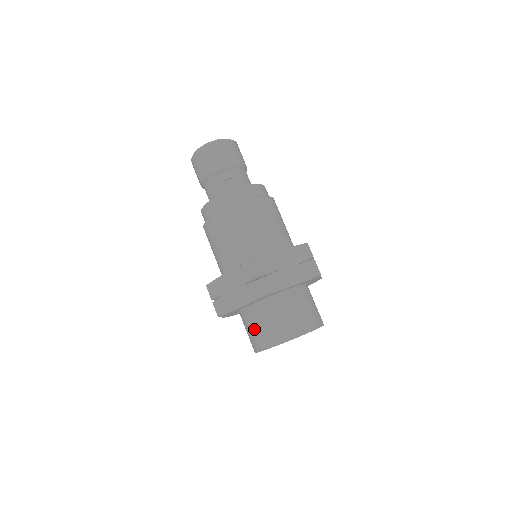
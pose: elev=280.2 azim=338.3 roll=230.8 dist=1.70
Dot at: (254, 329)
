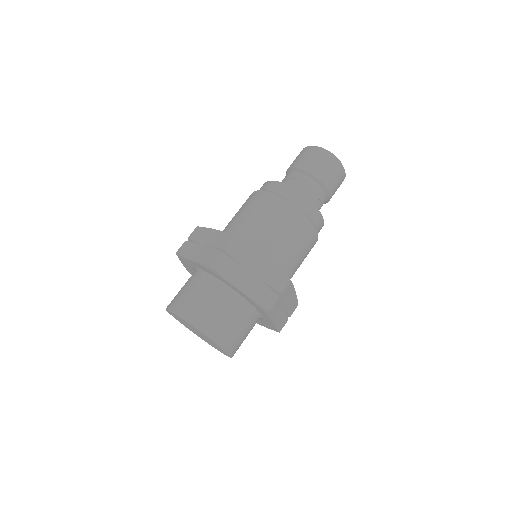
Dot at: (212, 307)
